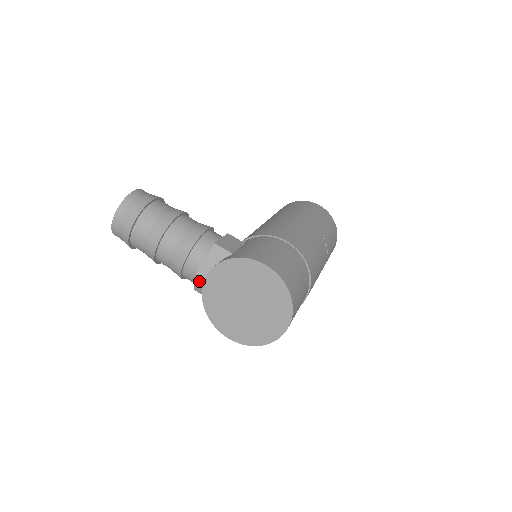
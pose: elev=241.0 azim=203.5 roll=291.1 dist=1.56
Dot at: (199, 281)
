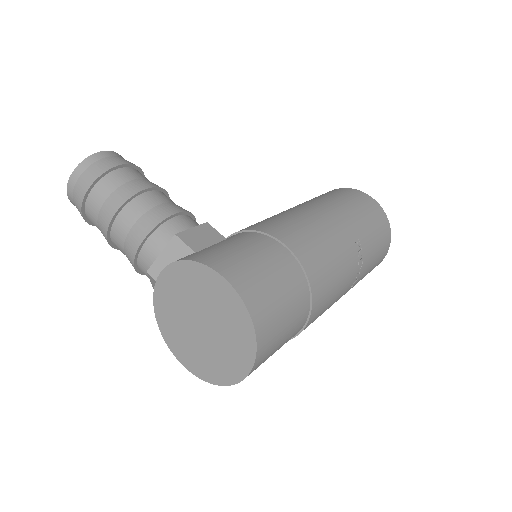
Dot at: (153, 282)
